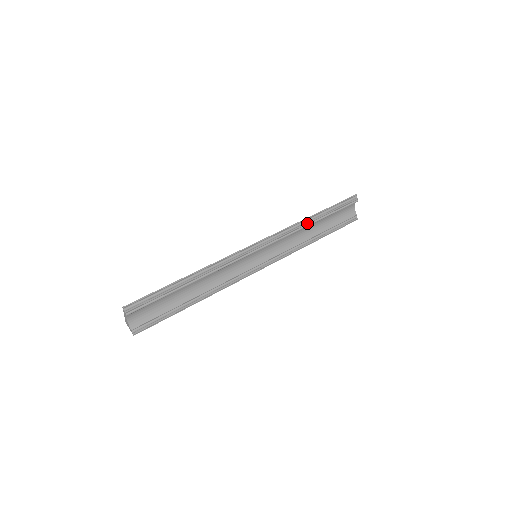
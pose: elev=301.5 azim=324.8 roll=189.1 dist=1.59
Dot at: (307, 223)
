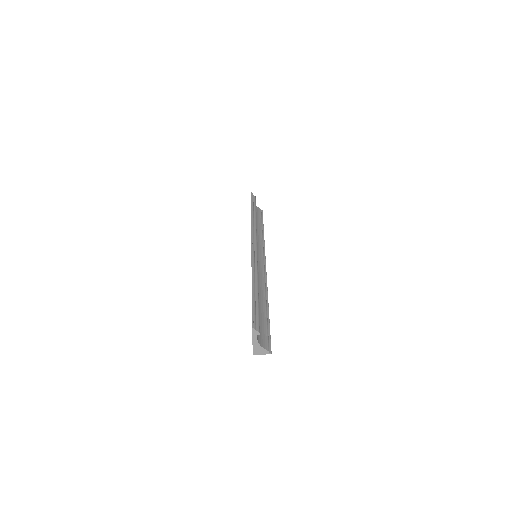
Dot at: (254, 219)
